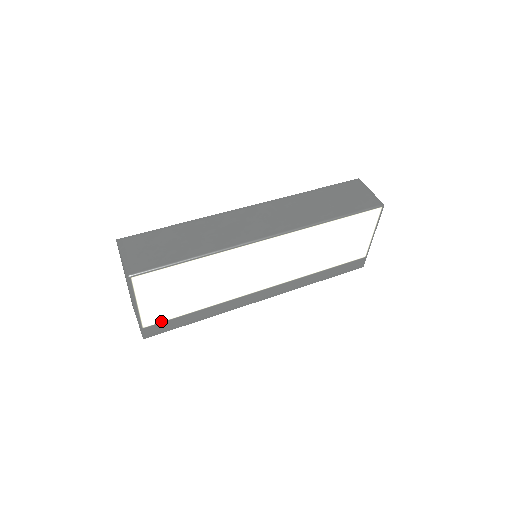
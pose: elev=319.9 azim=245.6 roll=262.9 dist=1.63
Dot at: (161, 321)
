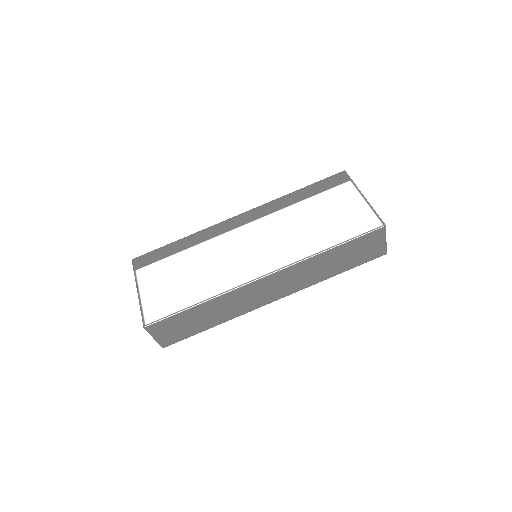
Dot at: occluded
